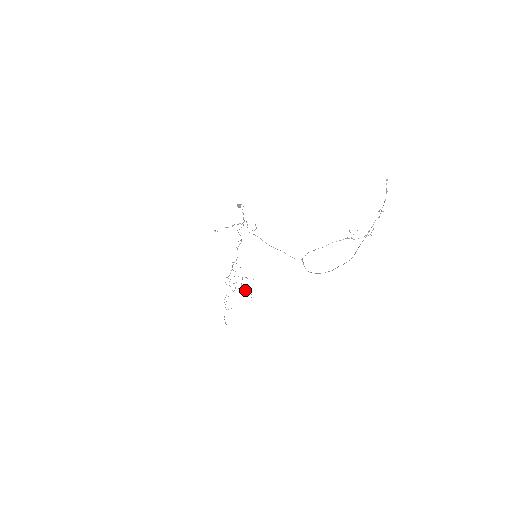
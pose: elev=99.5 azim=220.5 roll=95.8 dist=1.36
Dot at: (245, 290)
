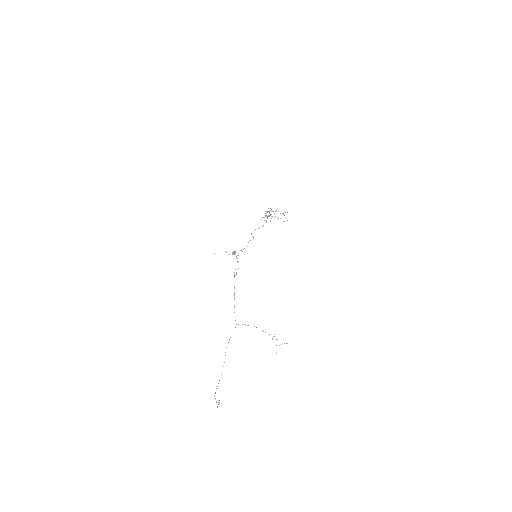
Dot at: (284, 215)
